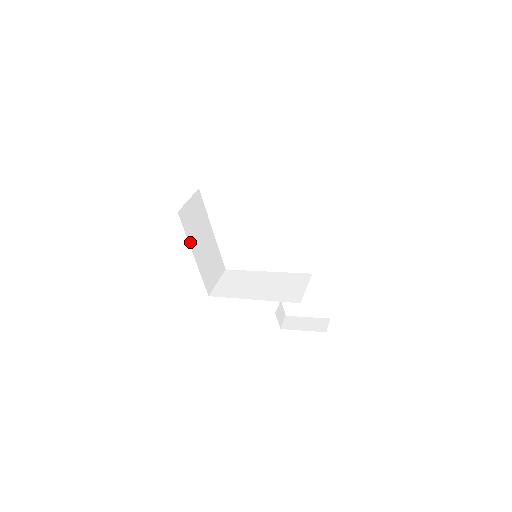
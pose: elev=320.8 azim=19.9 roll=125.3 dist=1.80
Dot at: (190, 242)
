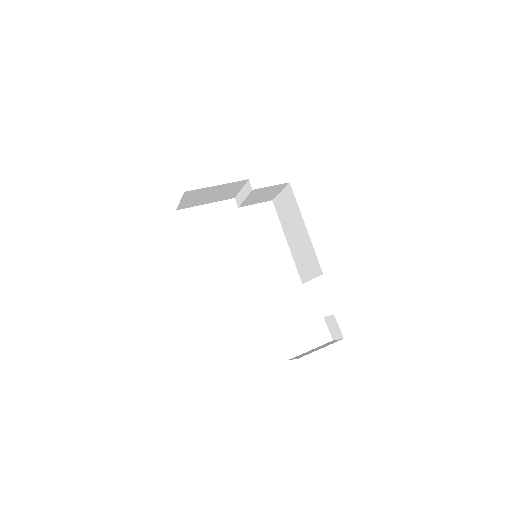
Dot at: occluded
